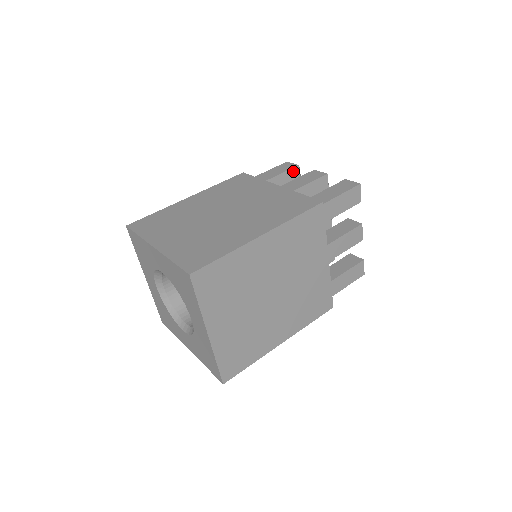
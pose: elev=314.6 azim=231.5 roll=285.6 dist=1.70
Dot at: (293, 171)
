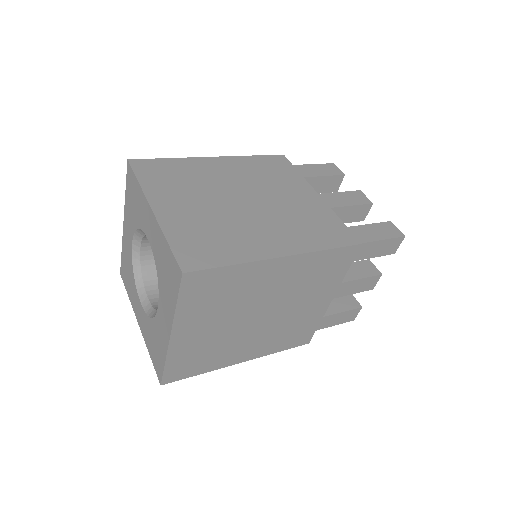
Dot at: occluded
